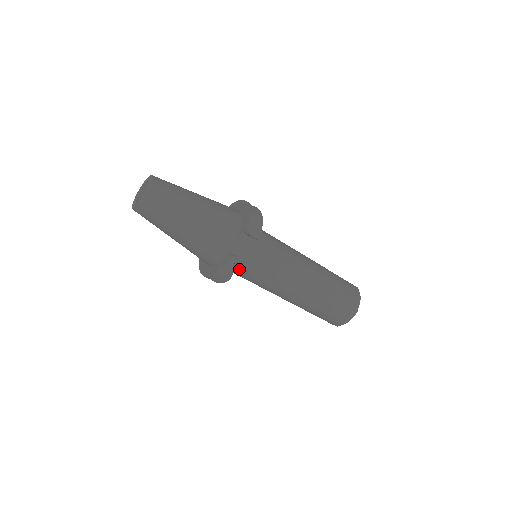
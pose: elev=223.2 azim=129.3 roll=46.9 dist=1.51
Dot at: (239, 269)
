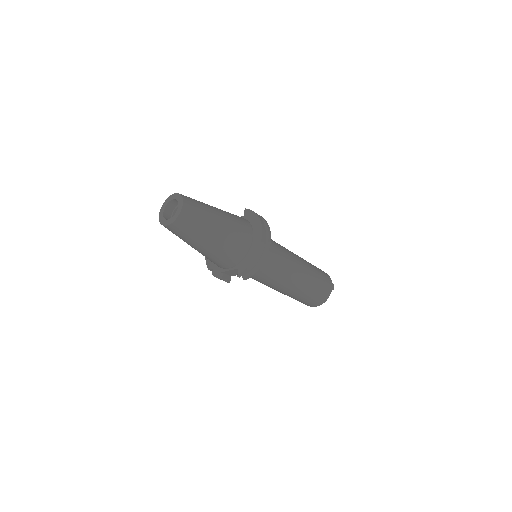
Dot at: occluded
